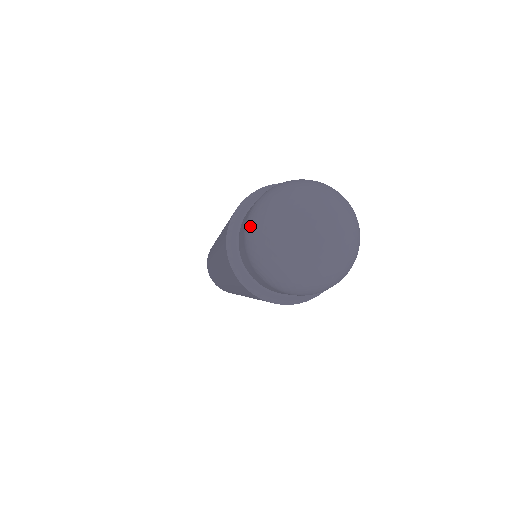
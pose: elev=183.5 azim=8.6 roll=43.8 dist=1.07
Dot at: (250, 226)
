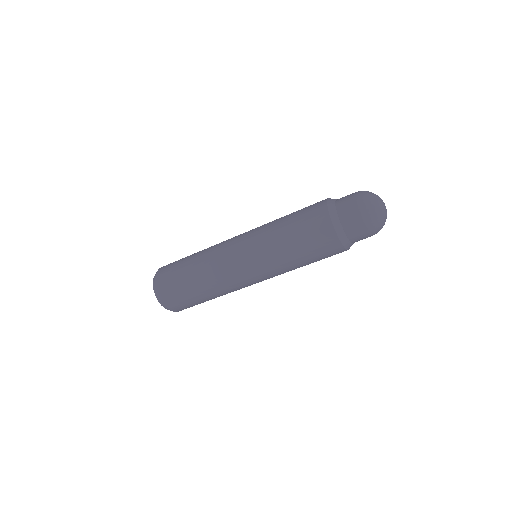
Dot at: (362, 192)
